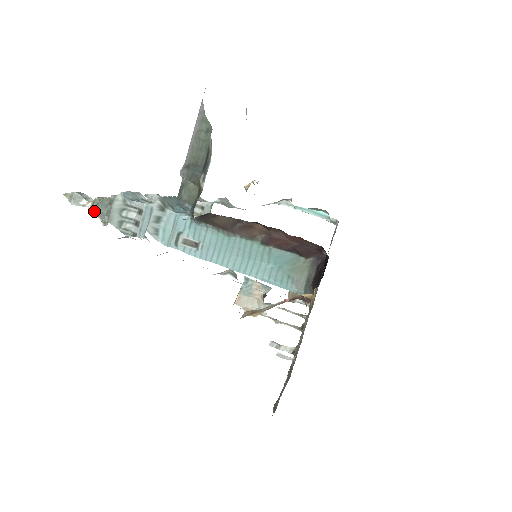
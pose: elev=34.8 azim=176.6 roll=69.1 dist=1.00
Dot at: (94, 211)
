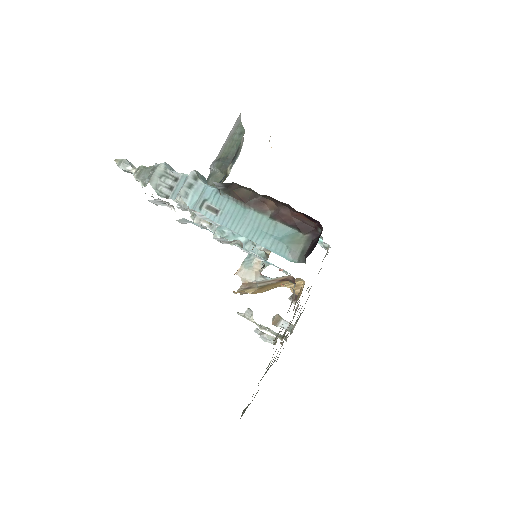
Dot at: (137, 175)
